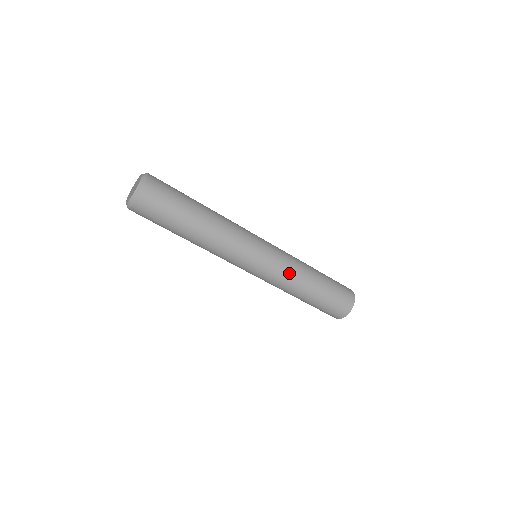
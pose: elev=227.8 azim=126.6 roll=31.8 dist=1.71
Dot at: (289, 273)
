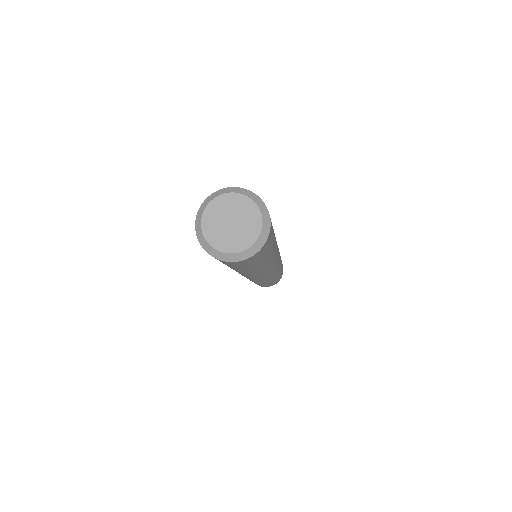
Dot at: (274, 276)
